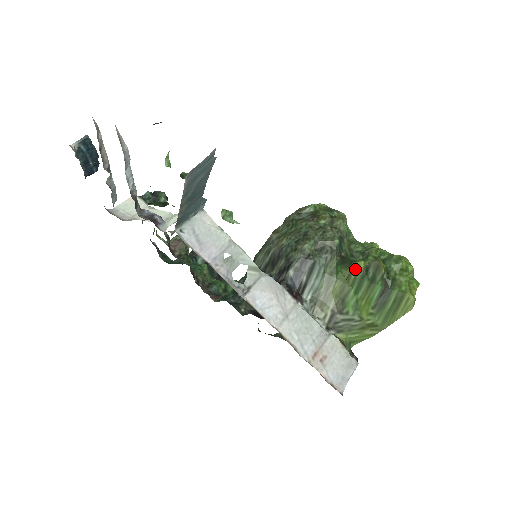
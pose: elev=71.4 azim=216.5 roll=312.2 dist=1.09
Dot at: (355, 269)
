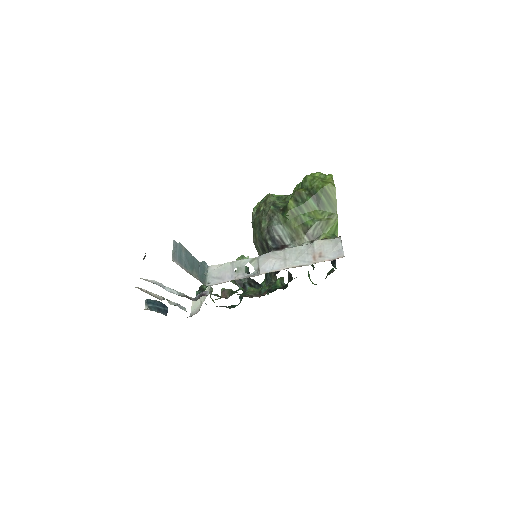
Dot at: (290, 207)
